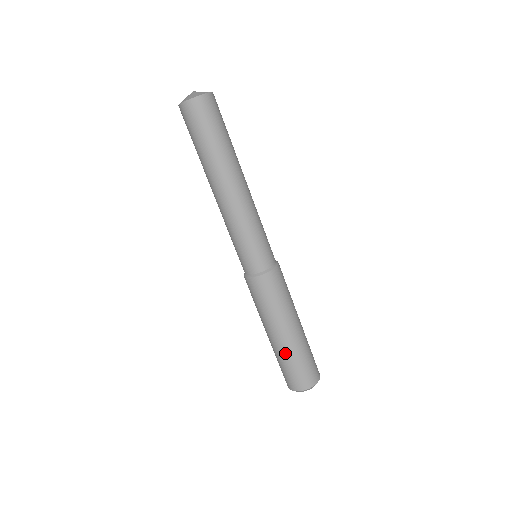
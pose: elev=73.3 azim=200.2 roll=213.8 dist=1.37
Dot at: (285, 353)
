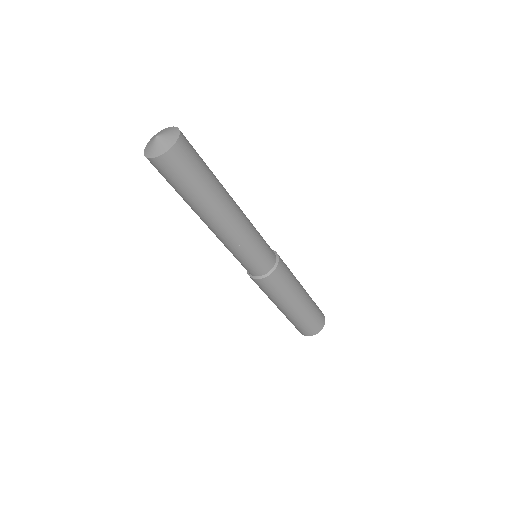
Dot at: occluded
